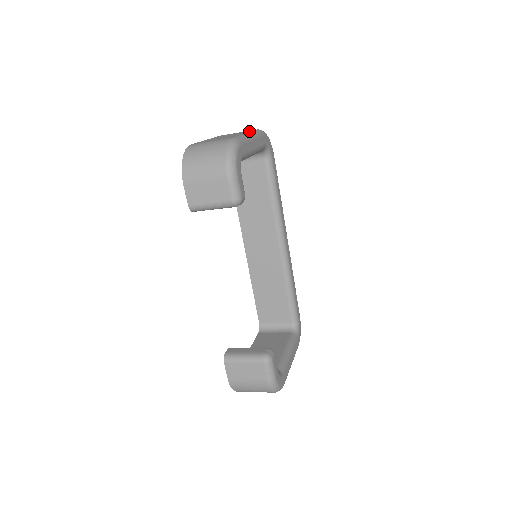
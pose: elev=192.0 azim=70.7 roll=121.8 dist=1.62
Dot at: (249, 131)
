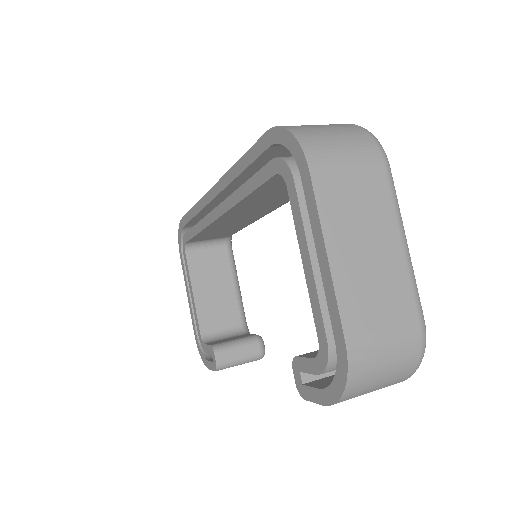
Dot at: (390, 202)
